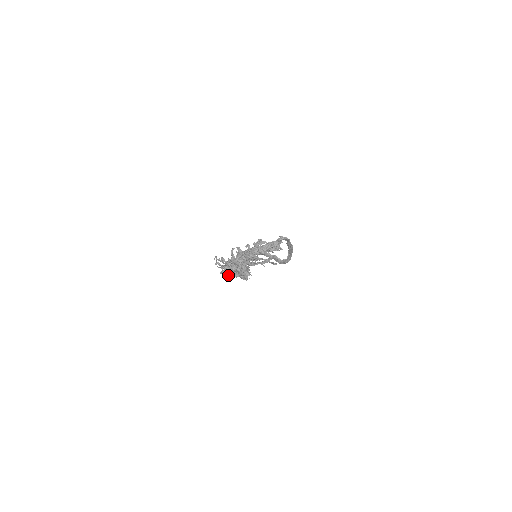
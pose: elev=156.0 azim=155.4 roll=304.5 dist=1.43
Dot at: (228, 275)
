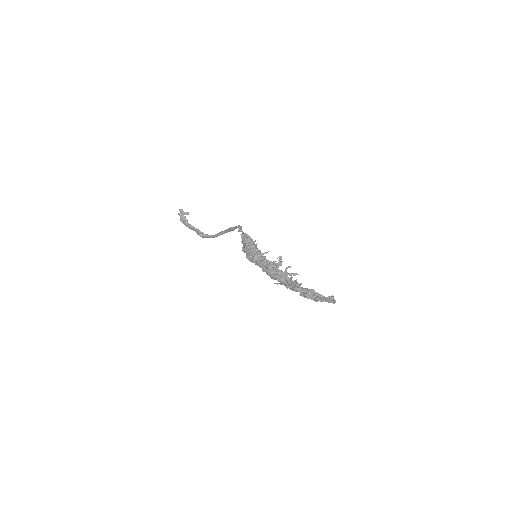
Dot at: (313, 299)
